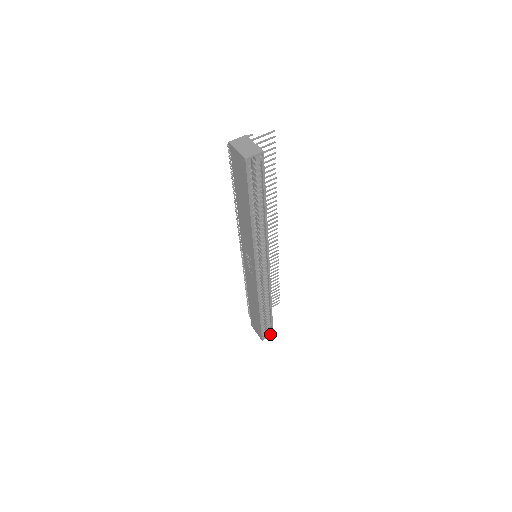
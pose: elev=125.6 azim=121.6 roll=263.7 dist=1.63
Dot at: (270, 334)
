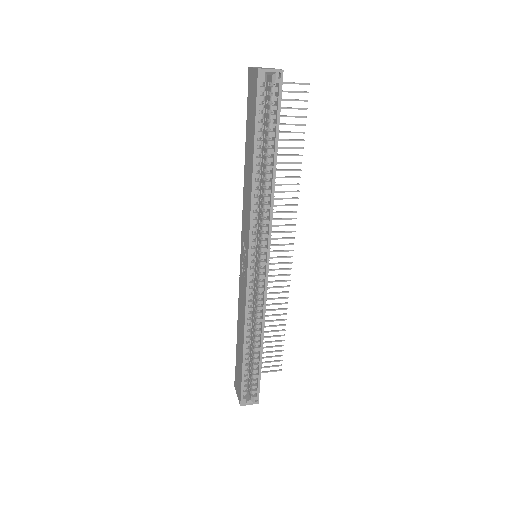
Dot at: (254, 401)
